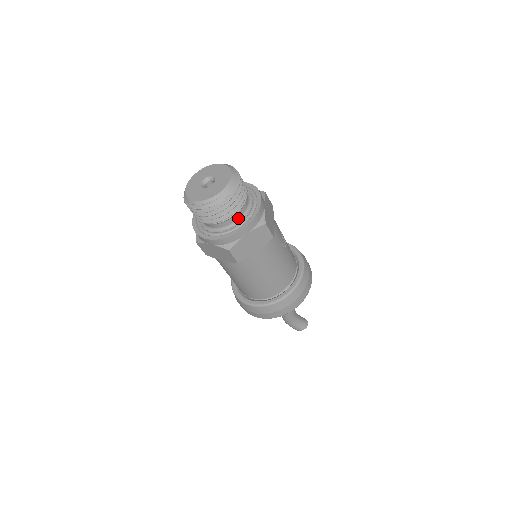
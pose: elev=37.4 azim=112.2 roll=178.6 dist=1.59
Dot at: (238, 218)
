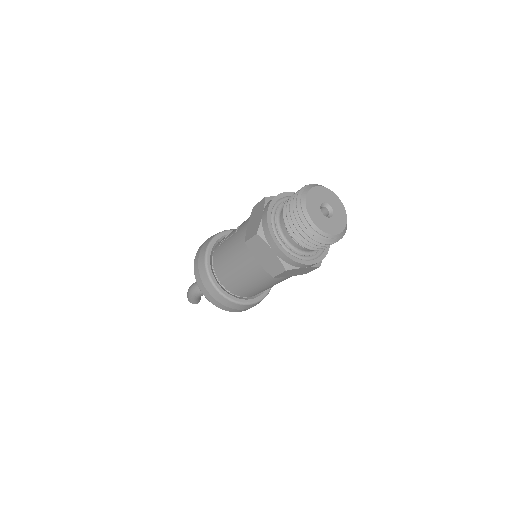
Dot at: (312, 250)
